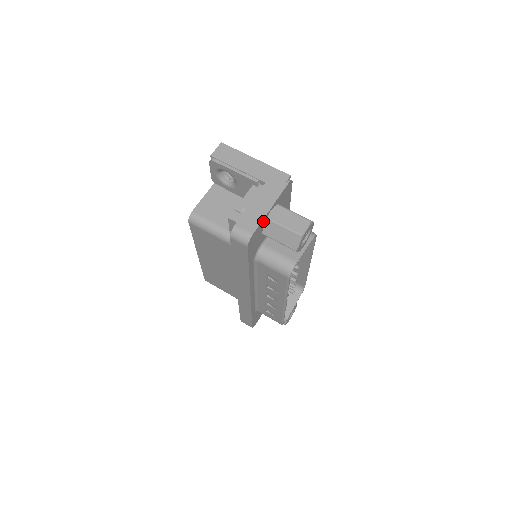
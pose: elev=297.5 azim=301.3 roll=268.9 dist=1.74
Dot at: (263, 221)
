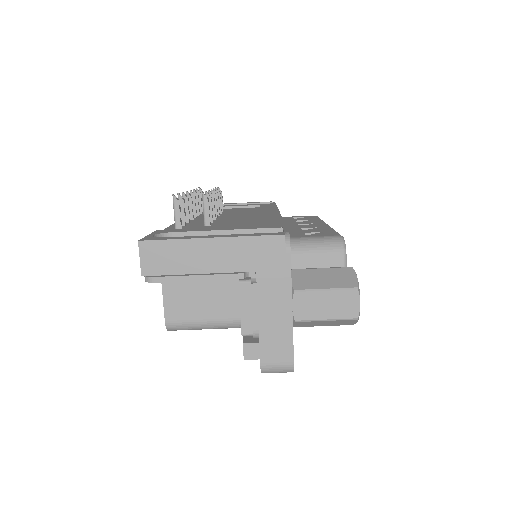
Dot at: (292, 329)
